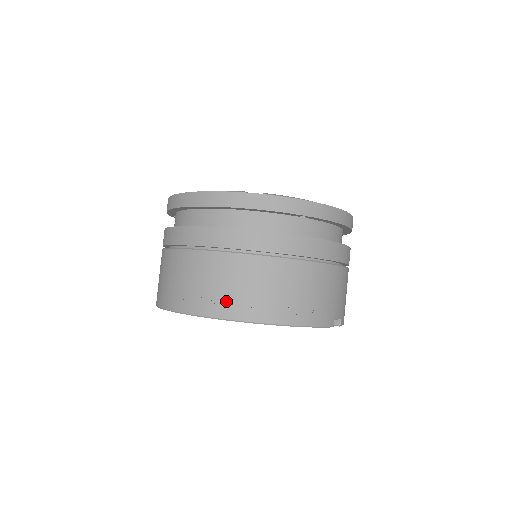
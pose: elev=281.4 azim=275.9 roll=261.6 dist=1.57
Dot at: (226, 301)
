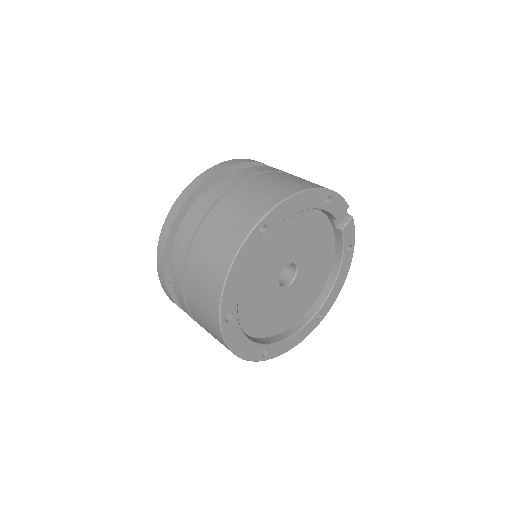
Dot at: (270, 195)
